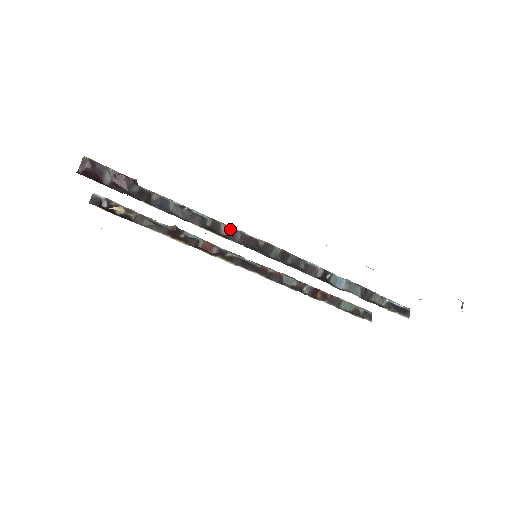
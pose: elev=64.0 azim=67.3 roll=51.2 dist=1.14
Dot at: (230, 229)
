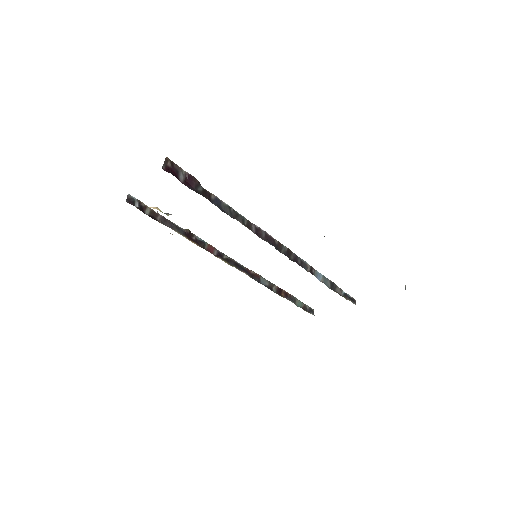
Dot at: (258, 229)
